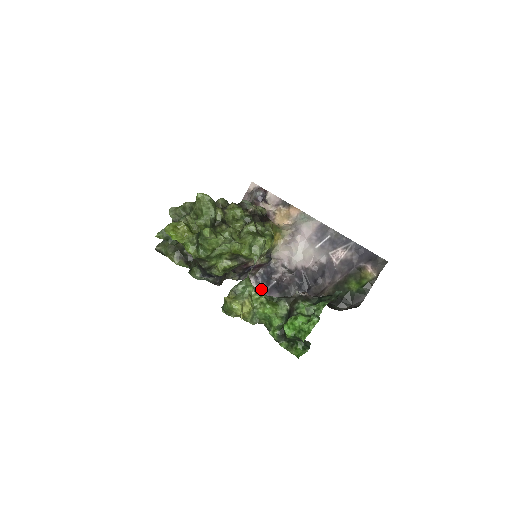
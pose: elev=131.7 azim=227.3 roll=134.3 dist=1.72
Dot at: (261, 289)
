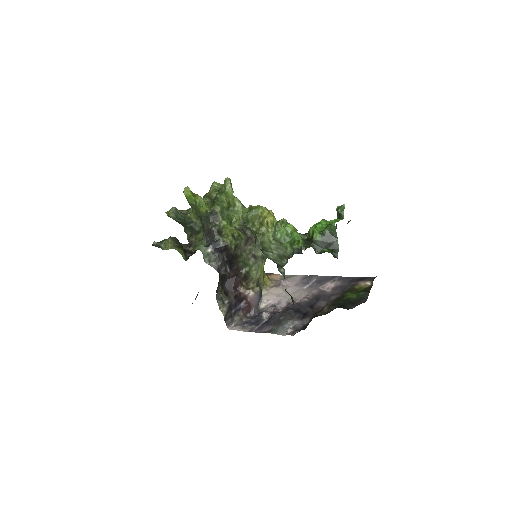
Dot at: (250, 329)
